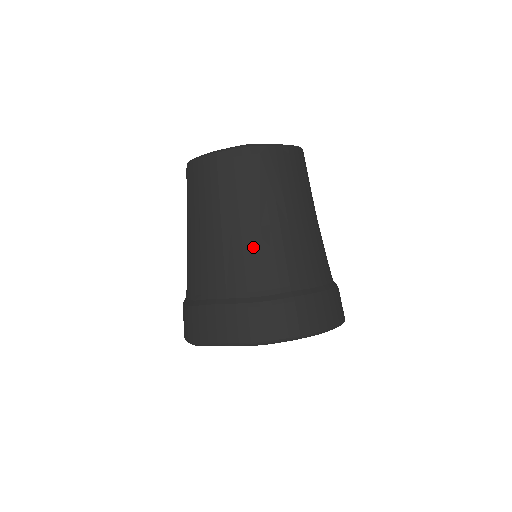
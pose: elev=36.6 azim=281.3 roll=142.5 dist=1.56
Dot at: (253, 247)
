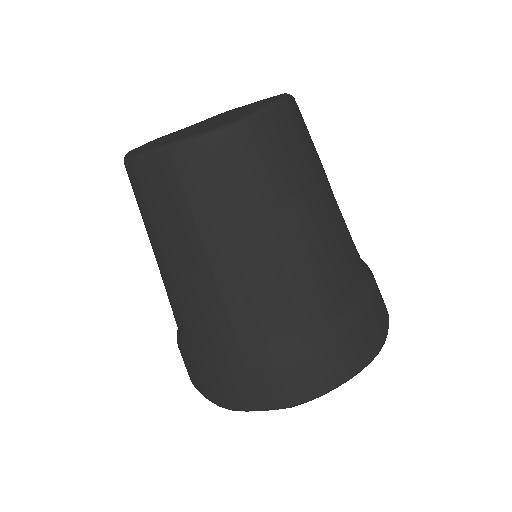
Dot at: (209, 297)
